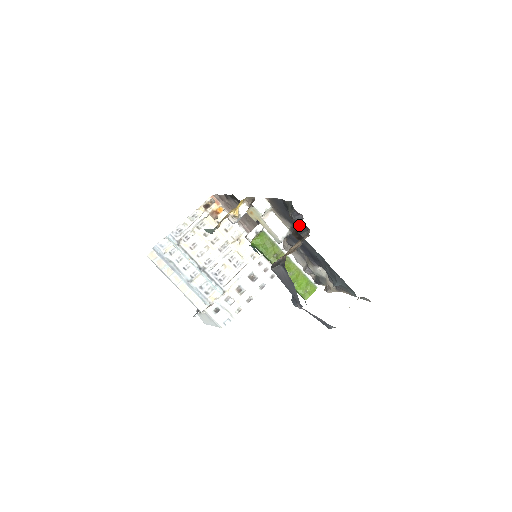
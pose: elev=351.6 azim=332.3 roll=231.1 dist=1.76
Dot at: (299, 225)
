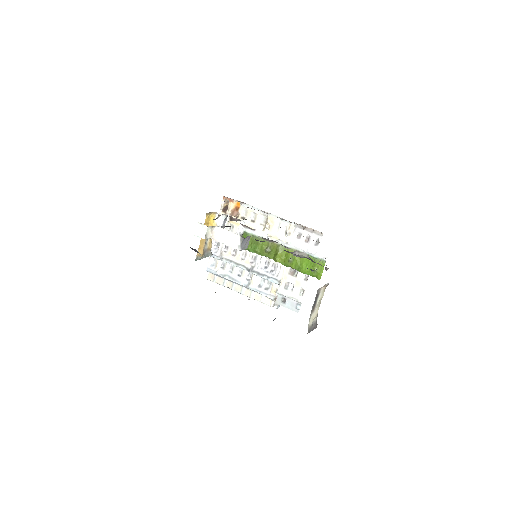
Dot at: occluded
